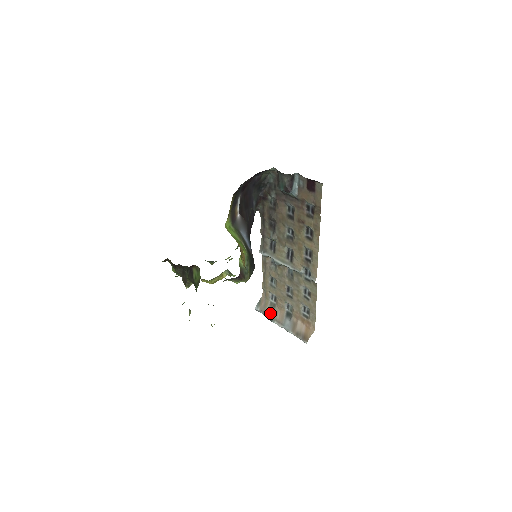
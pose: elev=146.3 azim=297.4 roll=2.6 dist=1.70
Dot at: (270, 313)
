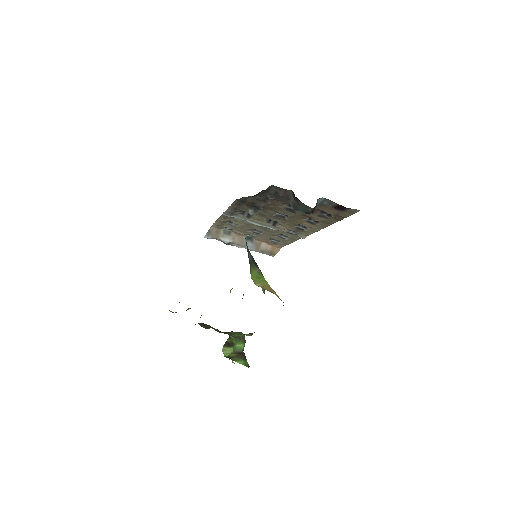
Dot at: (226, 239)
